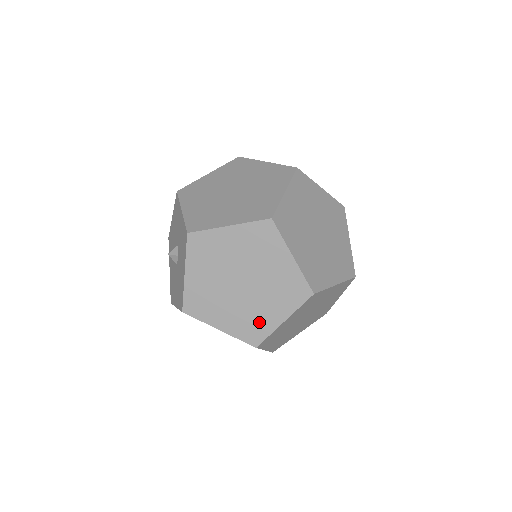
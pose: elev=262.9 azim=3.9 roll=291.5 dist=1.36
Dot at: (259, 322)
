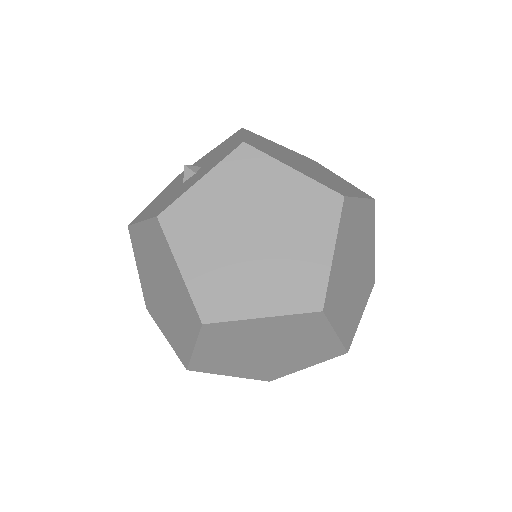
Dot at: (234, 296)
